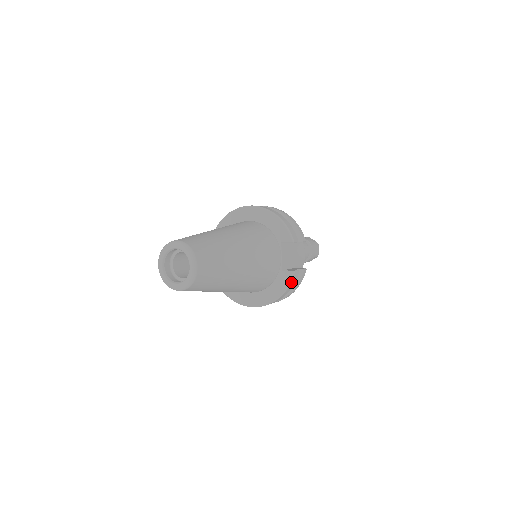
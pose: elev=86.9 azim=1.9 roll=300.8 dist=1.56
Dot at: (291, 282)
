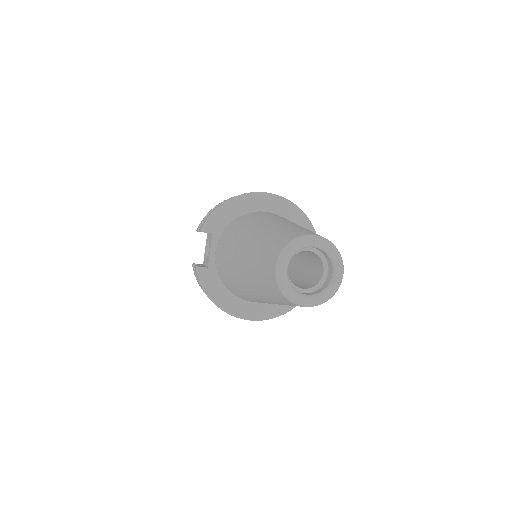
Dot at: occluded
